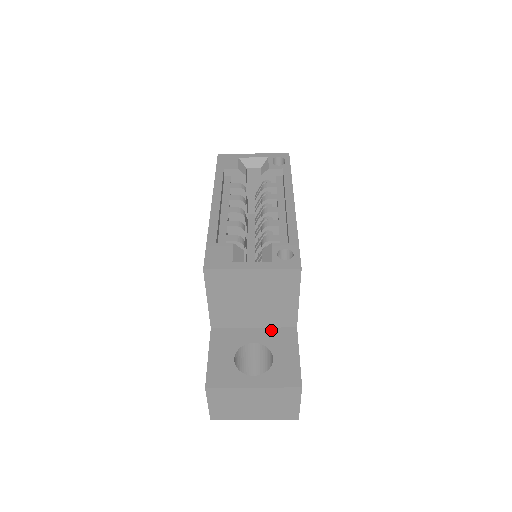
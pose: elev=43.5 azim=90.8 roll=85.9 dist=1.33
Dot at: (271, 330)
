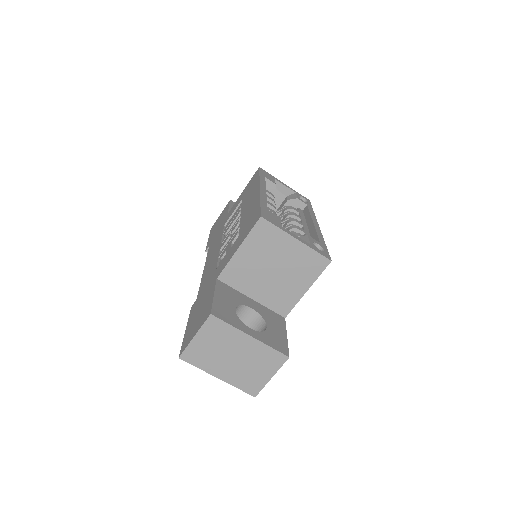
Dot at: (265, 308)
